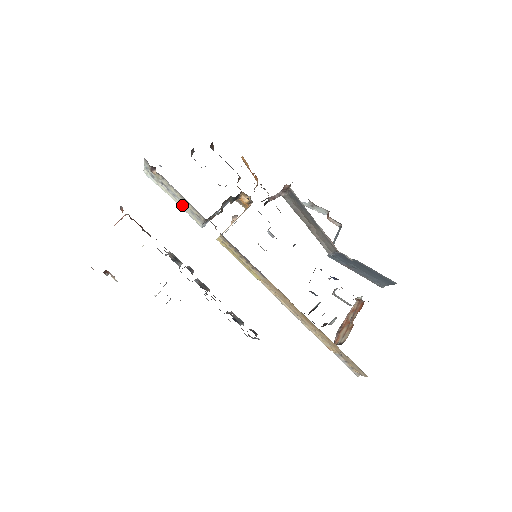
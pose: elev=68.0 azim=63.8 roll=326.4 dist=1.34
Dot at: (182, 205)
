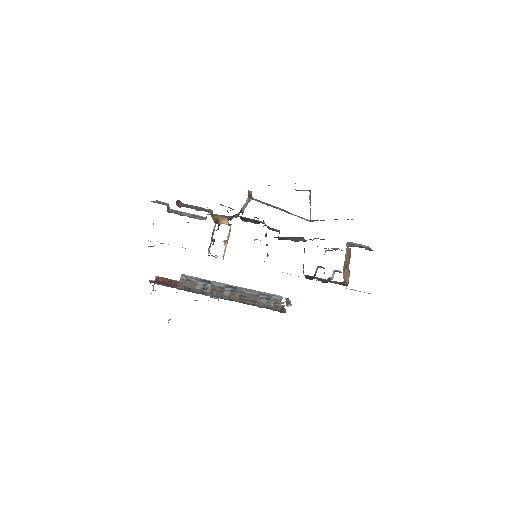
Dot at: occluded
